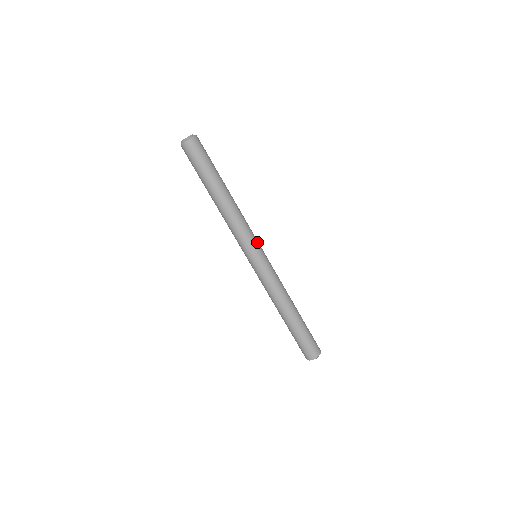
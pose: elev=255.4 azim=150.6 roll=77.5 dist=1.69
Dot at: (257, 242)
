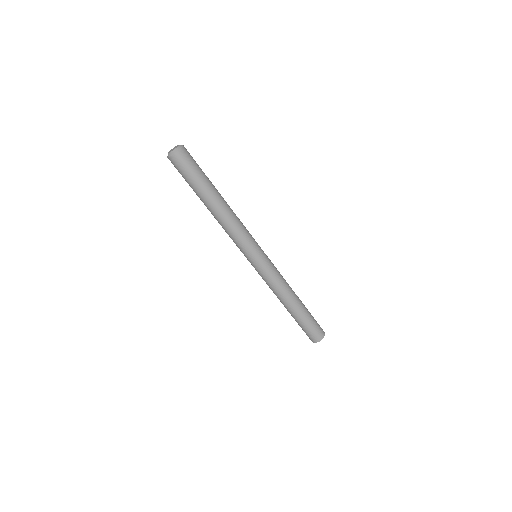
Dot at: (250, 250)
